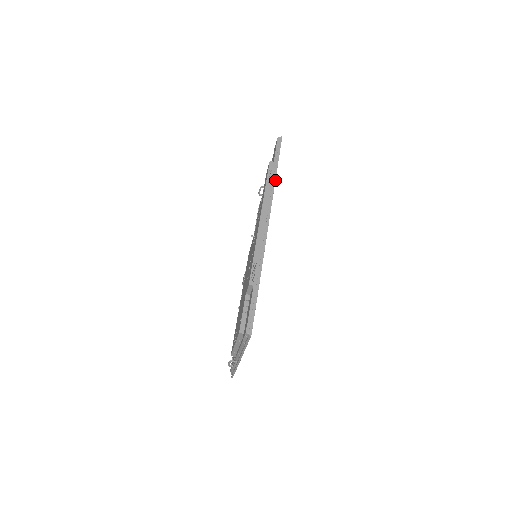
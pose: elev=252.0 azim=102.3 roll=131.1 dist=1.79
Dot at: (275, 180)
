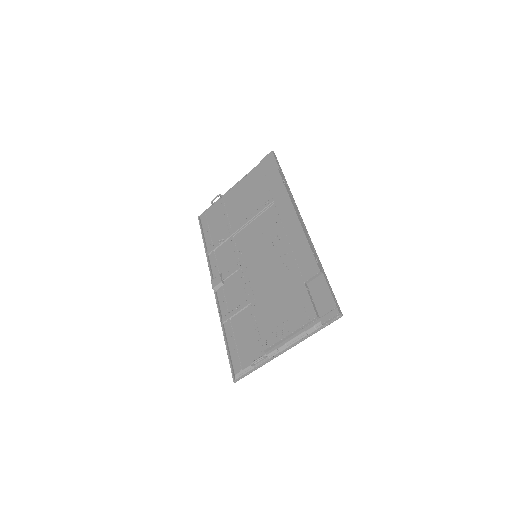
Dot at: occluded
